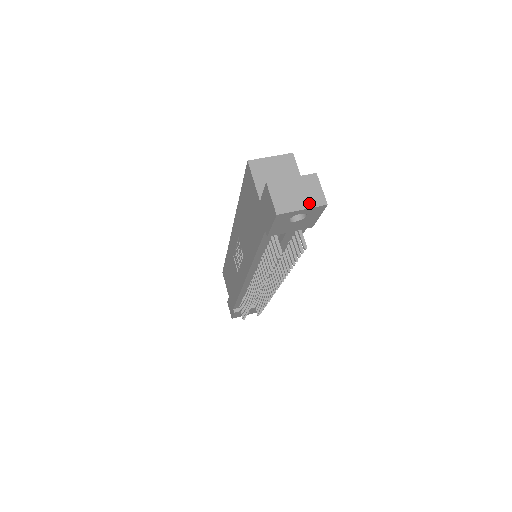
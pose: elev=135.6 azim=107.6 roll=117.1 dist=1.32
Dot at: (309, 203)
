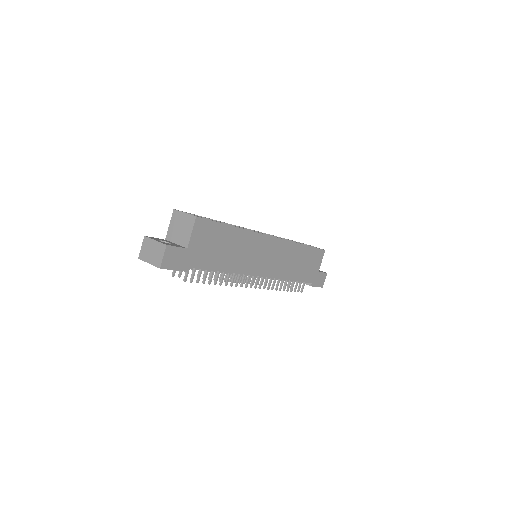
Dot at: (153, 262)
